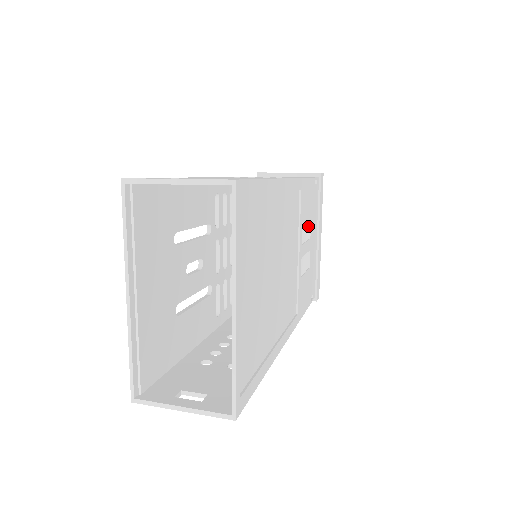
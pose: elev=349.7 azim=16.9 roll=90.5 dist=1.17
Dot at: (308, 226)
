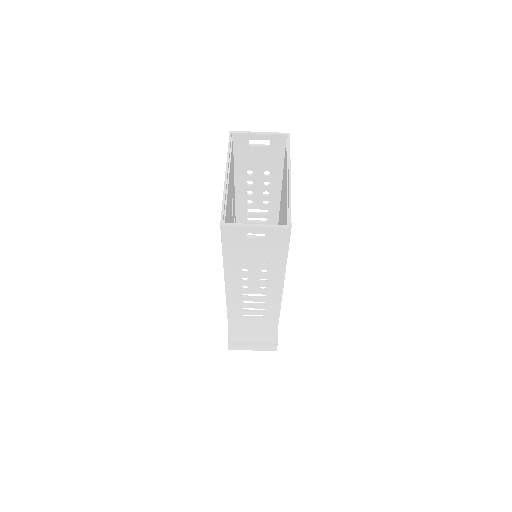
Dot at: occluded
